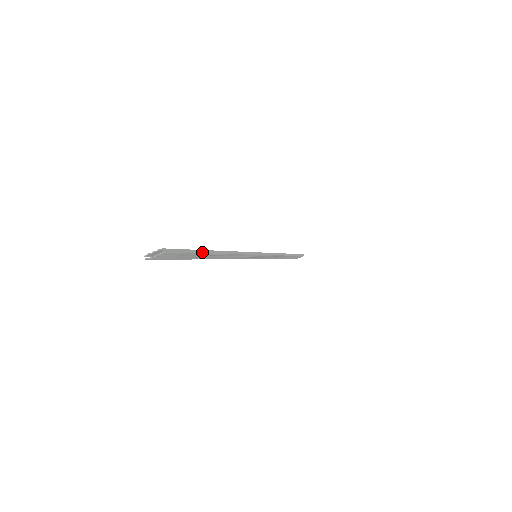
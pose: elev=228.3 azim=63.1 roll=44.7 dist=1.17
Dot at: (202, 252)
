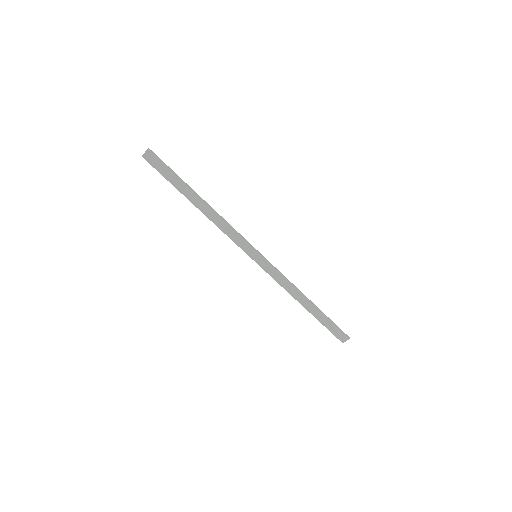
Dot at: (182, 180)
